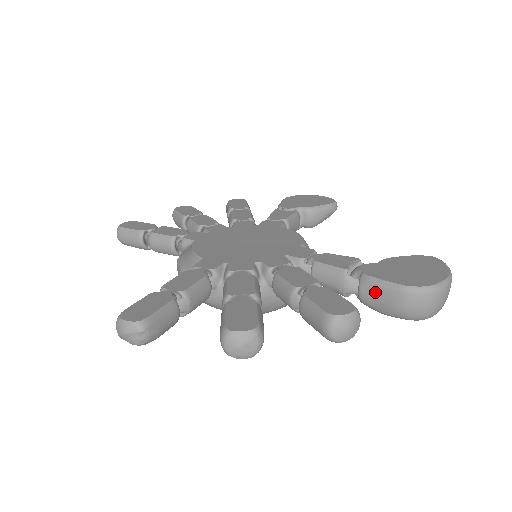
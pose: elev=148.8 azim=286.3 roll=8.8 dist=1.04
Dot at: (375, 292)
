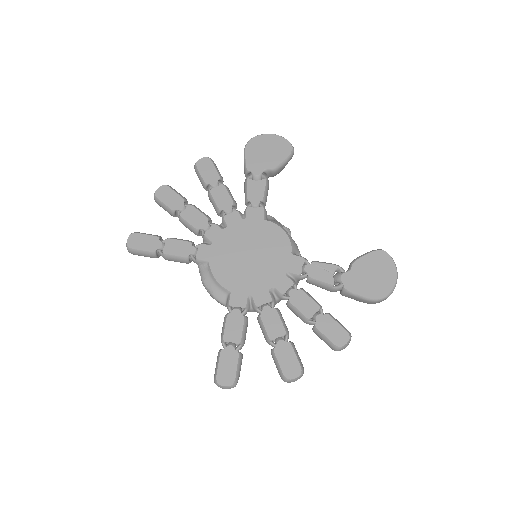
Dot at: (353, 298)
